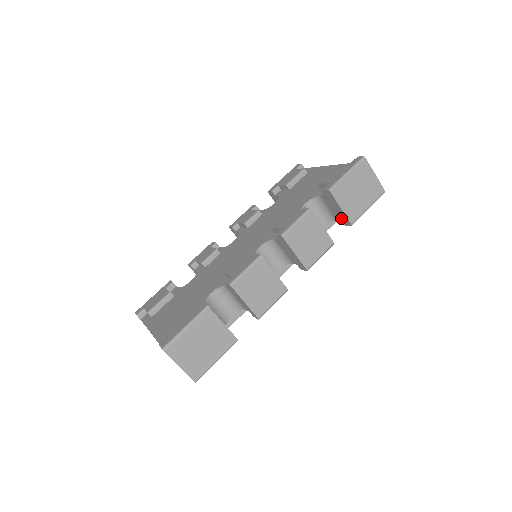
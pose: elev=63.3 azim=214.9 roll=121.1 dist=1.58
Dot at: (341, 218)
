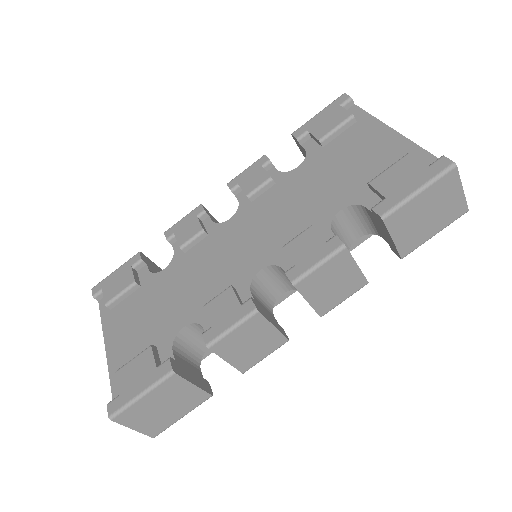
Dot at: (389, 243)
